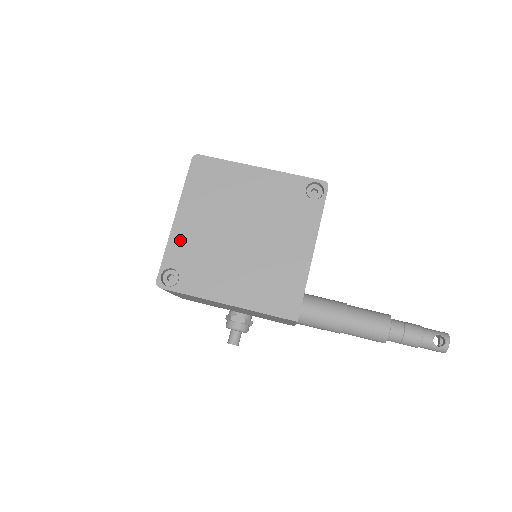
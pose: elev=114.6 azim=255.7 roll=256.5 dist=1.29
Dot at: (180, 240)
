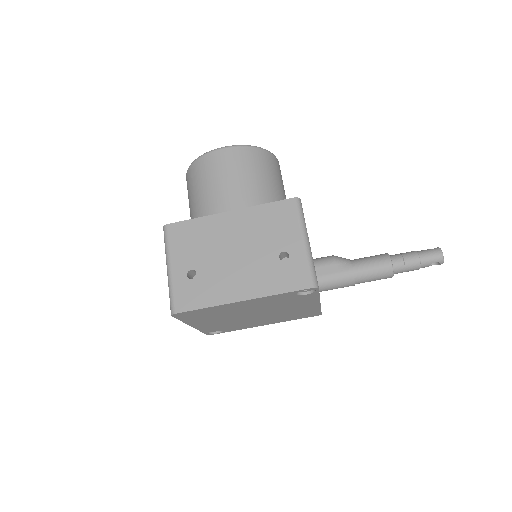
Dot at: (207, 328)
